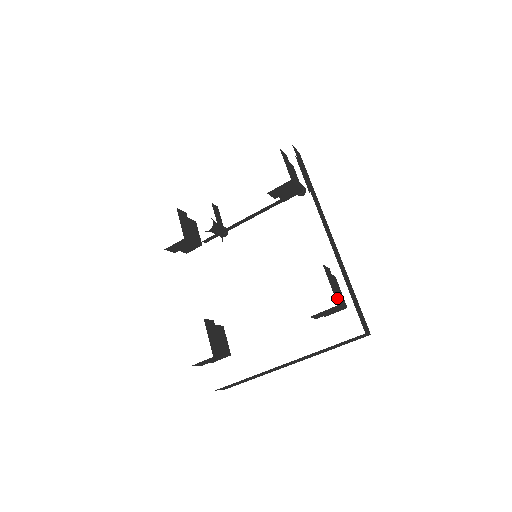
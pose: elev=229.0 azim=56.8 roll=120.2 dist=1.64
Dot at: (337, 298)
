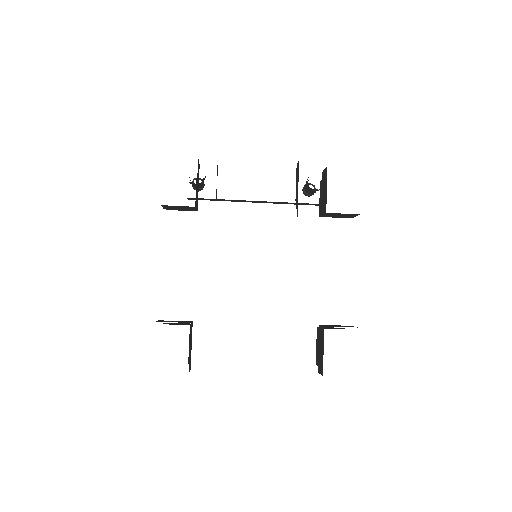
Dot at: occluded
